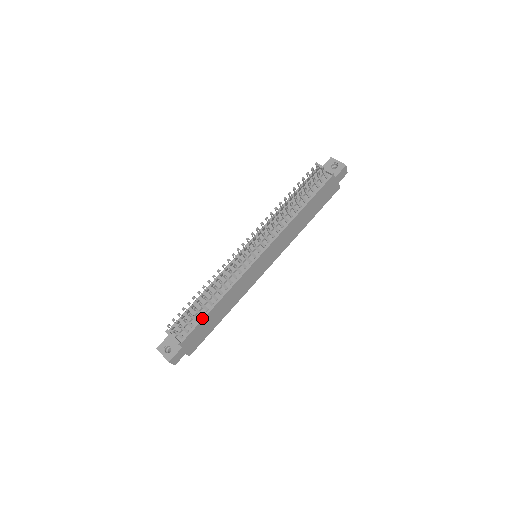
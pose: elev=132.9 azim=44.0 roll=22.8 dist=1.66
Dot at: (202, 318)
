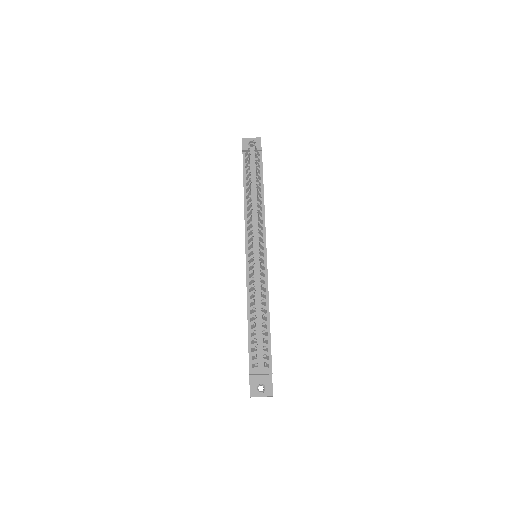
Dot at: (269, 336)
